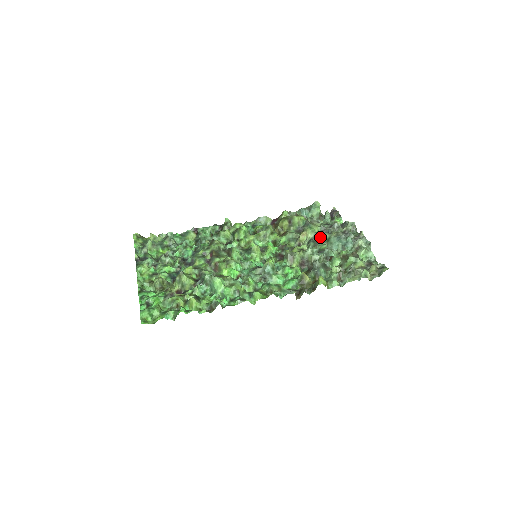
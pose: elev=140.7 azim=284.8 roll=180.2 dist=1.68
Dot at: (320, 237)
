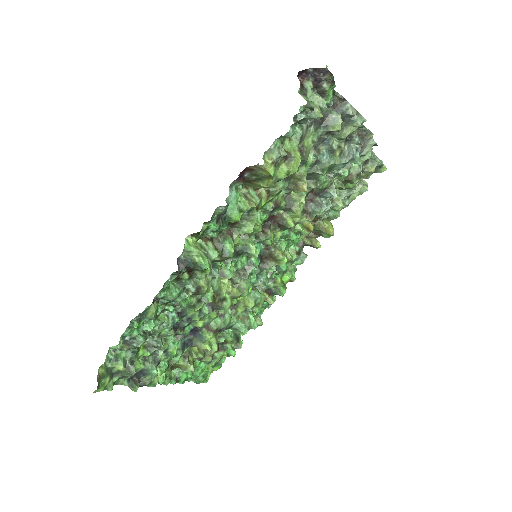
Dot at: occluded
